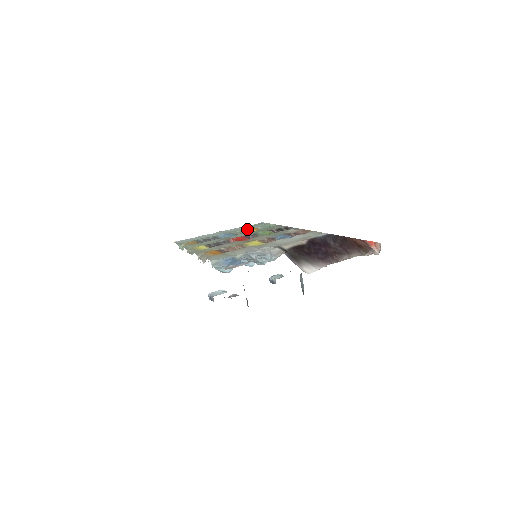
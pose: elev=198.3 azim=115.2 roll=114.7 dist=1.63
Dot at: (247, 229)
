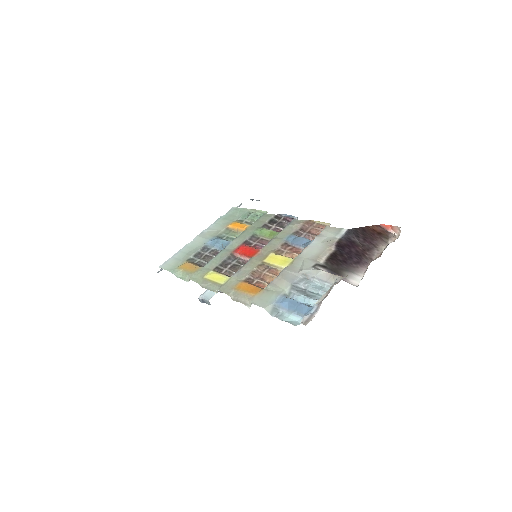
Dot at: (230, 226)
